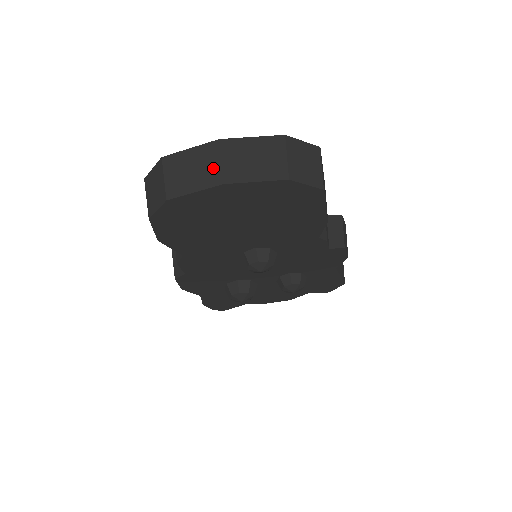
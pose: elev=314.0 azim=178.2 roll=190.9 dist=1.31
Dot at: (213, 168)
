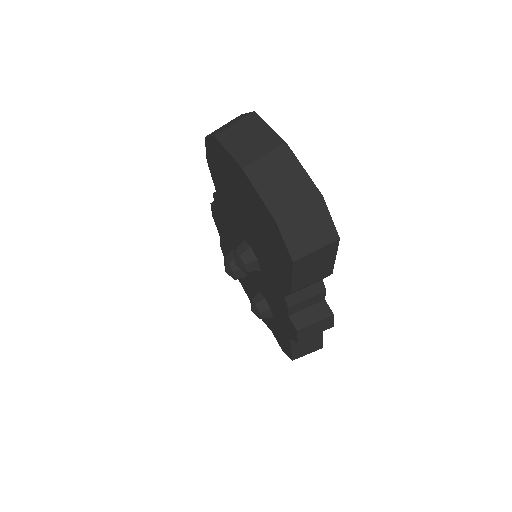
Dot at: (255, 153)
